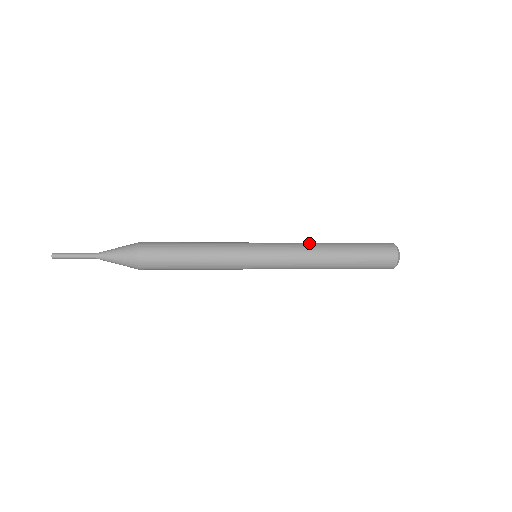
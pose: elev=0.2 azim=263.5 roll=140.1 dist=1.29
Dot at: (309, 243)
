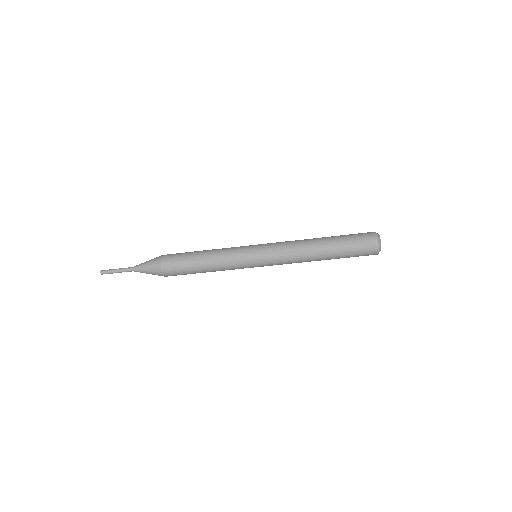
Dot at: occluded
